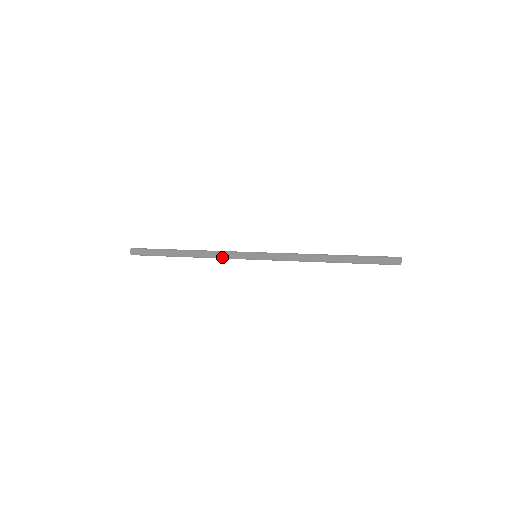
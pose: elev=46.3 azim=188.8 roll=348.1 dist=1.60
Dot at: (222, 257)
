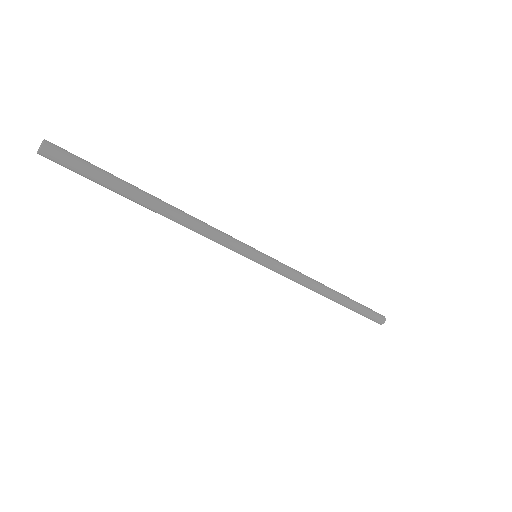
Dot at: (216, 234)
